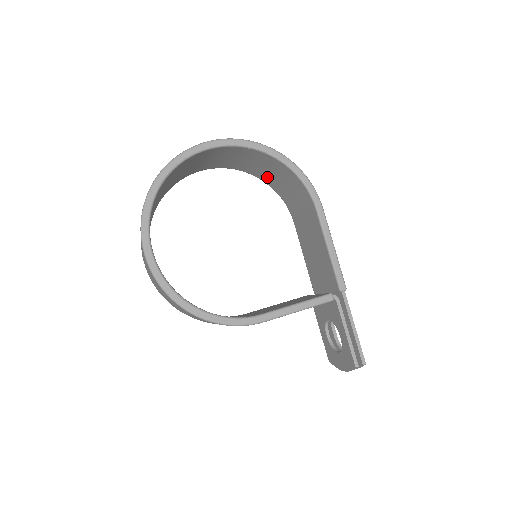
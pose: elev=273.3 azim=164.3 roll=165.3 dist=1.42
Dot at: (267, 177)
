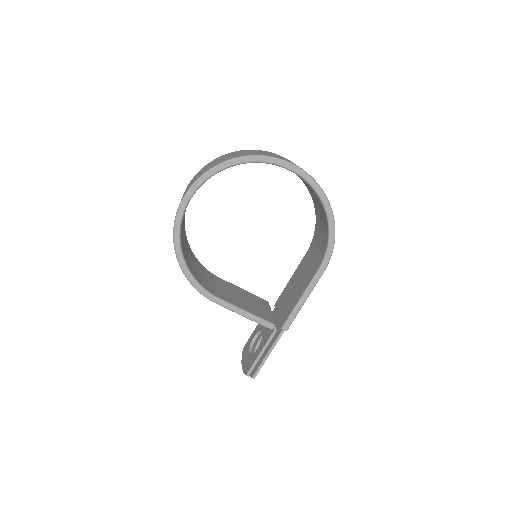
Dot at: (317, 210)
